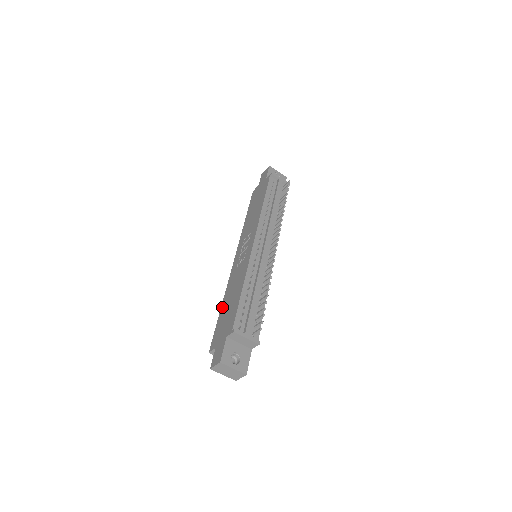
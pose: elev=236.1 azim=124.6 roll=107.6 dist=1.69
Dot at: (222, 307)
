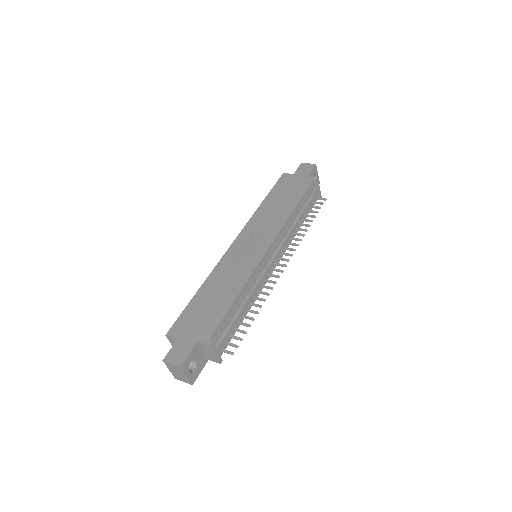
Dot at: (200, 292)
